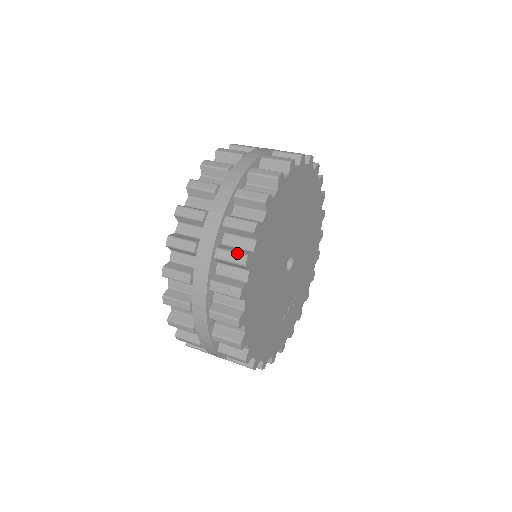
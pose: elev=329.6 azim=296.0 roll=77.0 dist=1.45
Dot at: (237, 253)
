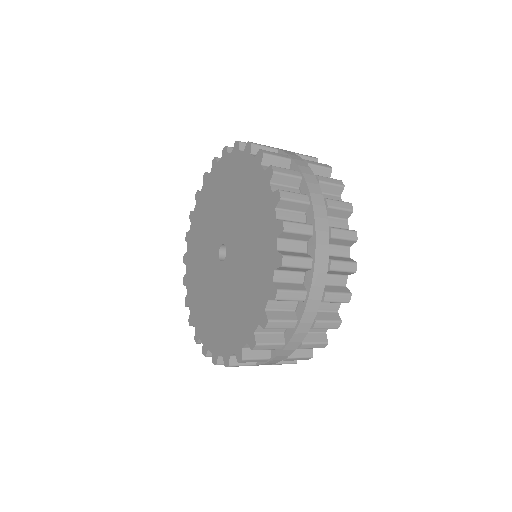
Dot at: (343, 294)
